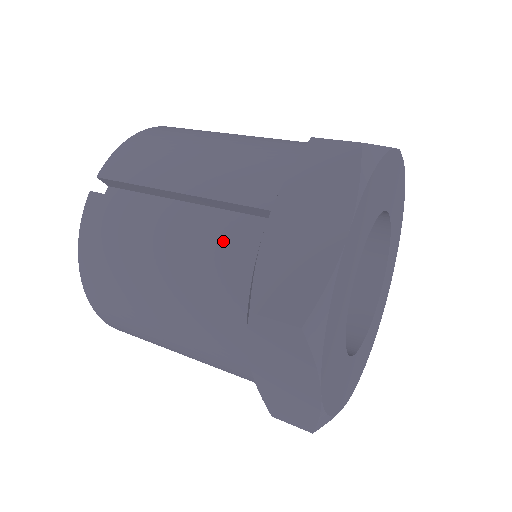
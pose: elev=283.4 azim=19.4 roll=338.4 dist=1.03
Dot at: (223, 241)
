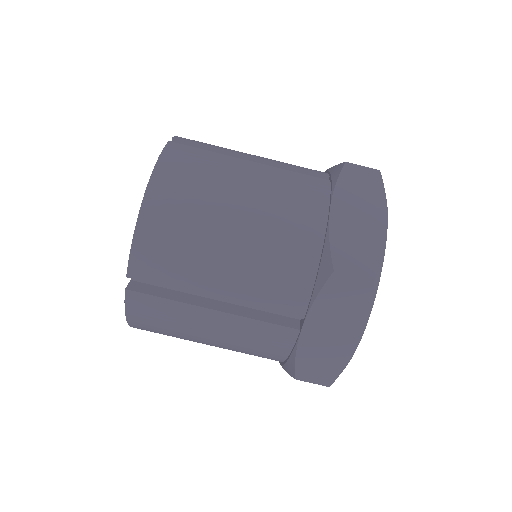
Dot at: (266, 334)
